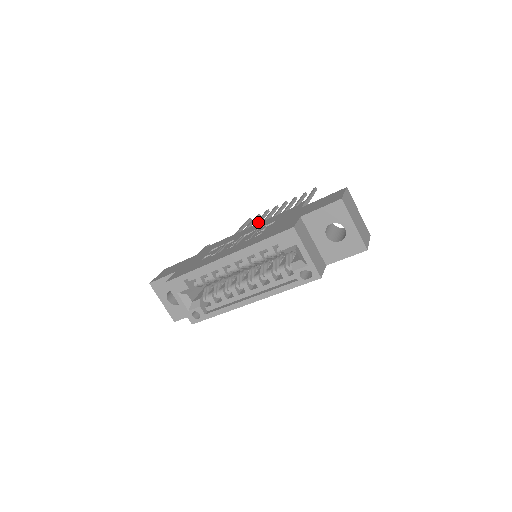
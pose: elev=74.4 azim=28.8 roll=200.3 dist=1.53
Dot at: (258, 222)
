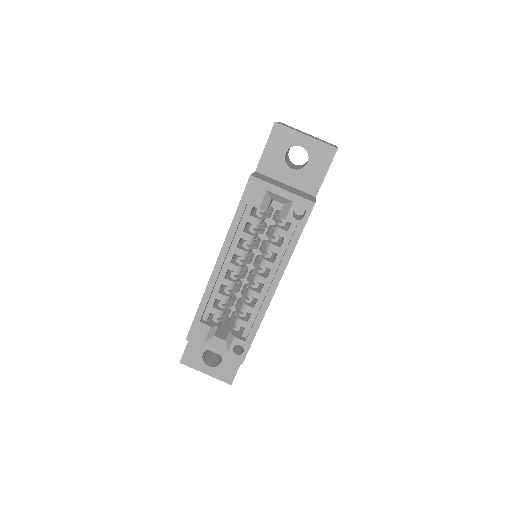
Dot at: occluded
